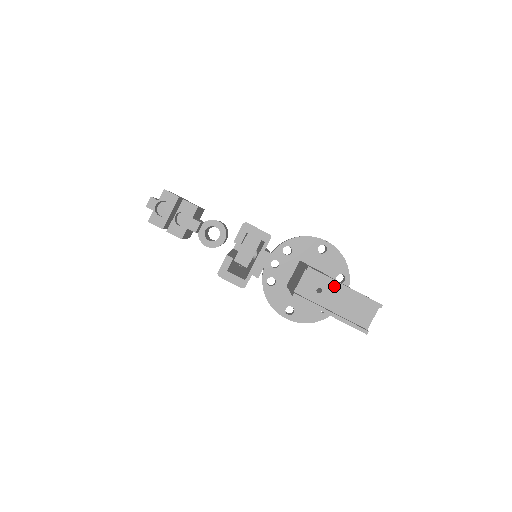
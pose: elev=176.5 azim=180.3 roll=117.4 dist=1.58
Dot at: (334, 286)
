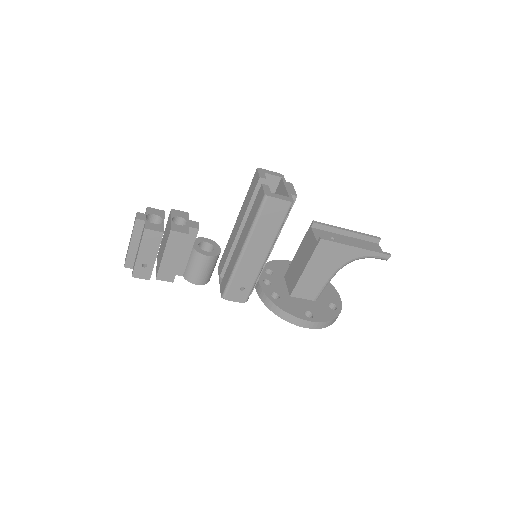
Dot at: (339, 235)
